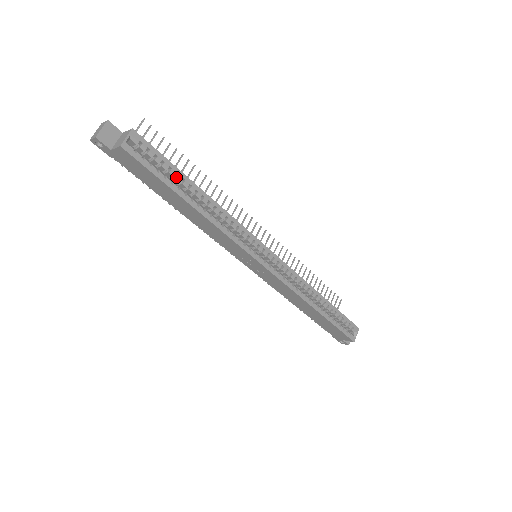
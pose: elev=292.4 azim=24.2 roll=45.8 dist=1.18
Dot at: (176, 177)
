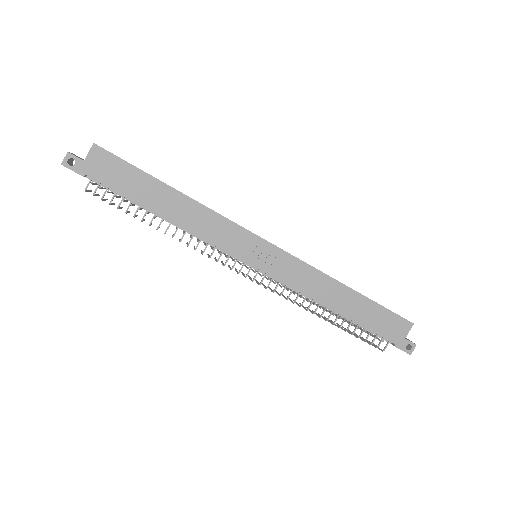
Dot at: occluded
